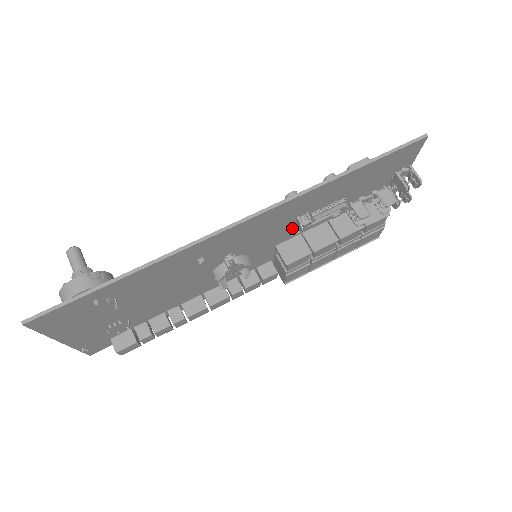
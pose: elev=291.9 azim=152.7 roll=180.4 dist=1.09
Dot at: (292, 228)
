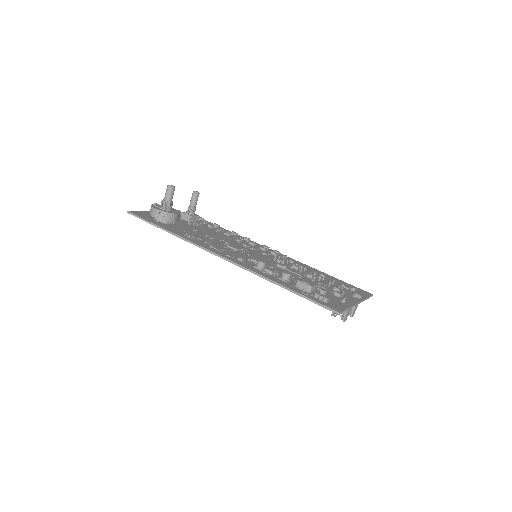
Dot at: occluded
